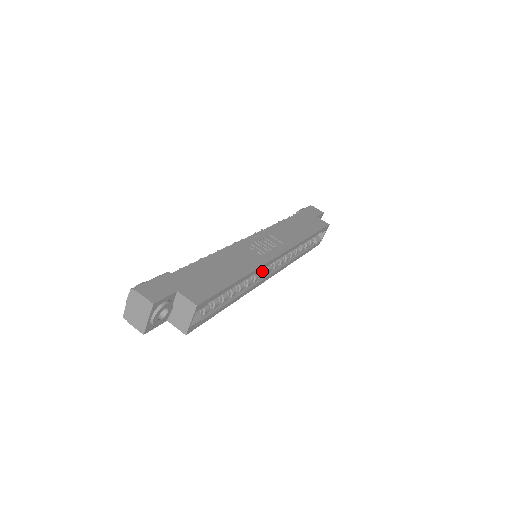
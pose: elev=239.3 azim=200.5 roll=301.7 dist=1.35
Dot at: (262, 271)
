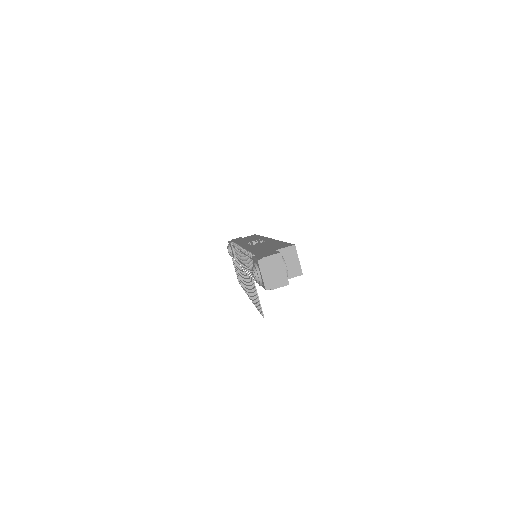
Dot at: occluded
